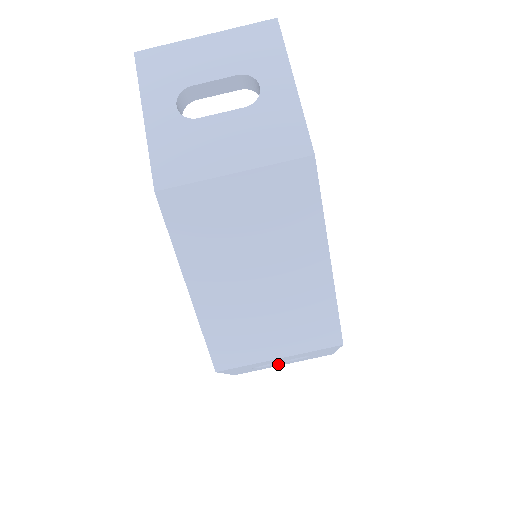
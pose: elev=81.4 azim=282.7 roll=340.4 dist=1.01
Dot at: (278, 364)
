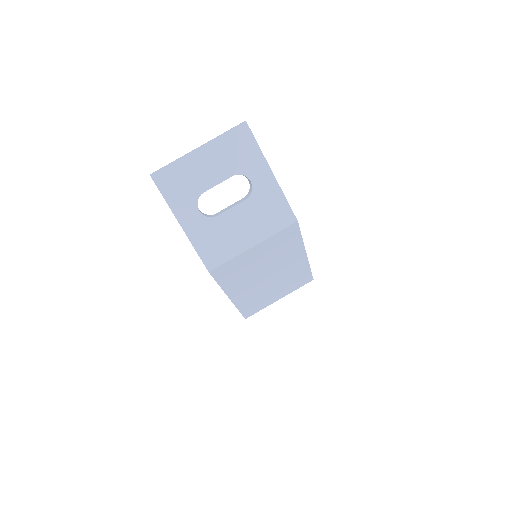
Dot at: occluded
